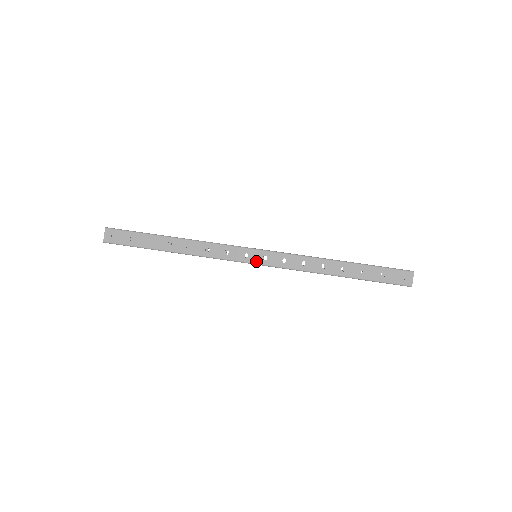
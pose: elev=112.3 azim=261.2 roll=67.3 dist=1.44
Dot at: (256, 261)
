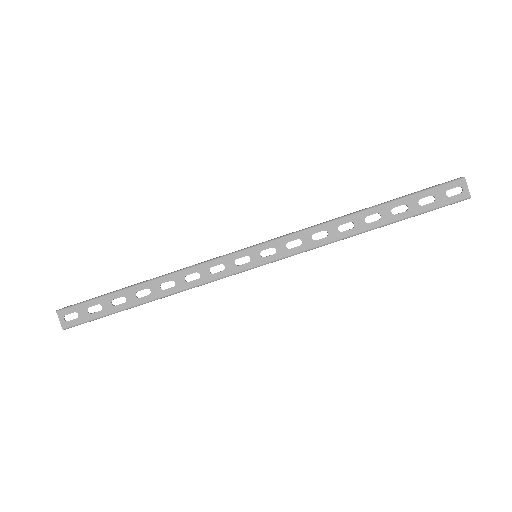
Dot at: occluded
